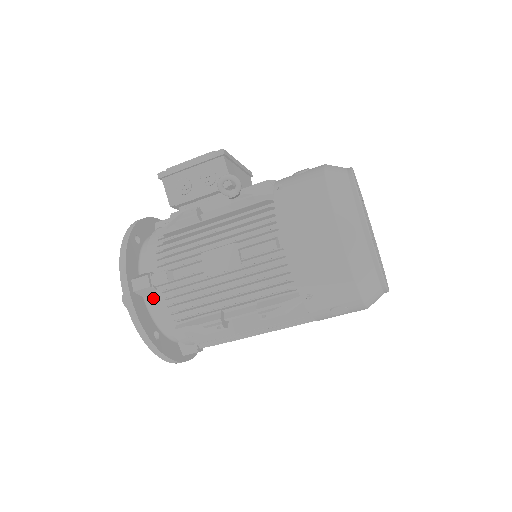
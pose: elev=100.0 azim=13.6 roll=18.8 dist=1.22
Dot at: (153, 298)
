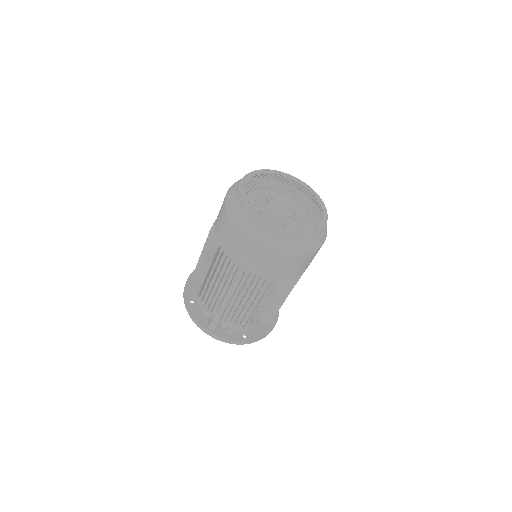
Dot at: occluded
